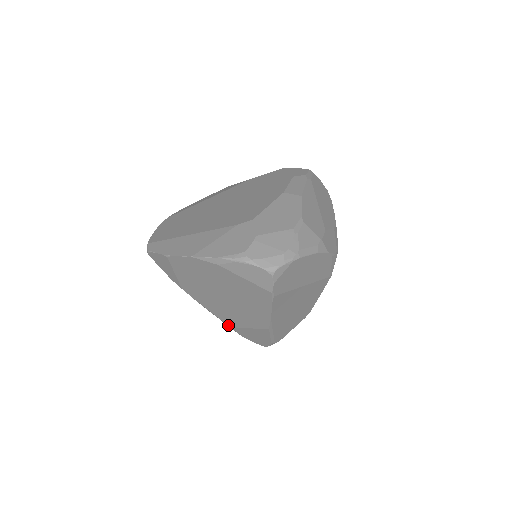
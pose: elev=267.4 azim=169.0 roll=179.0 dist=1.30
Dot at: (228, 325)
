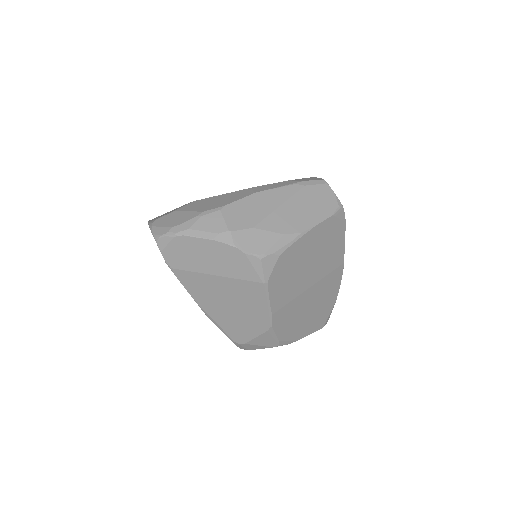
Dot at: occluded
